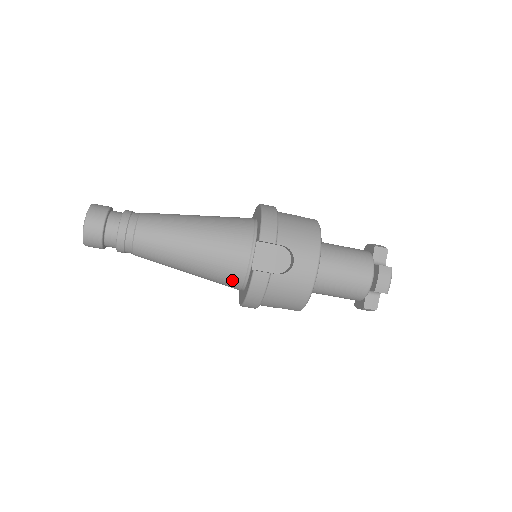
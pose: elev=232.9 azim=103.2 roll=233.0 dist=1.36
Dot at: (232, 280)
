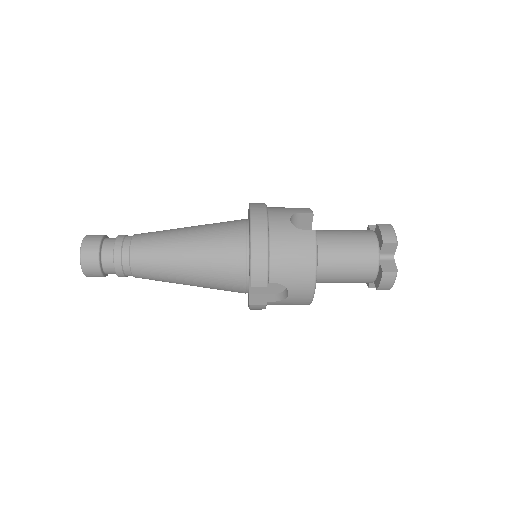
Dot at: occluded
